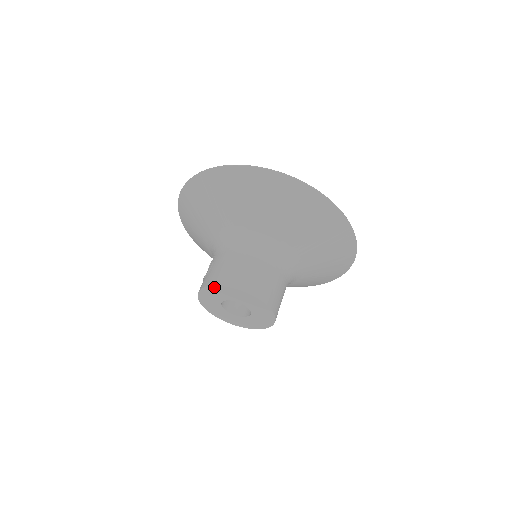
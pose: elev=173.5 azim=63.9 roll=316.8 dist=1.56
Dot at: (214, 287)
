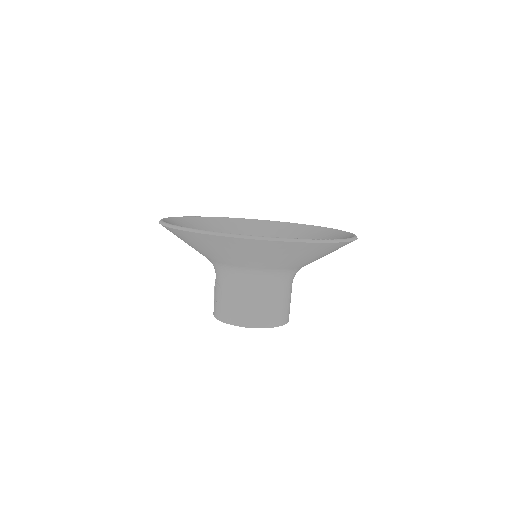
Dot at: (232, 324)
